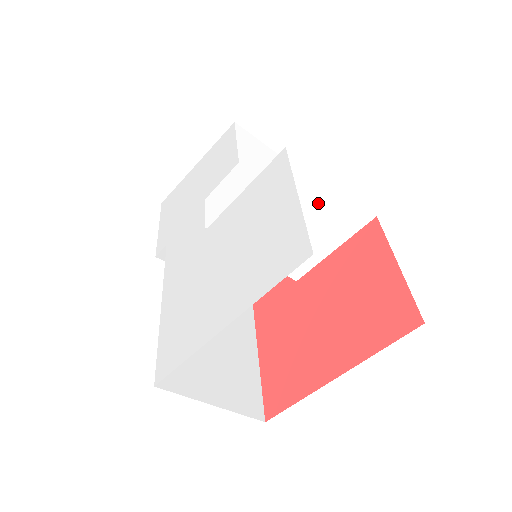
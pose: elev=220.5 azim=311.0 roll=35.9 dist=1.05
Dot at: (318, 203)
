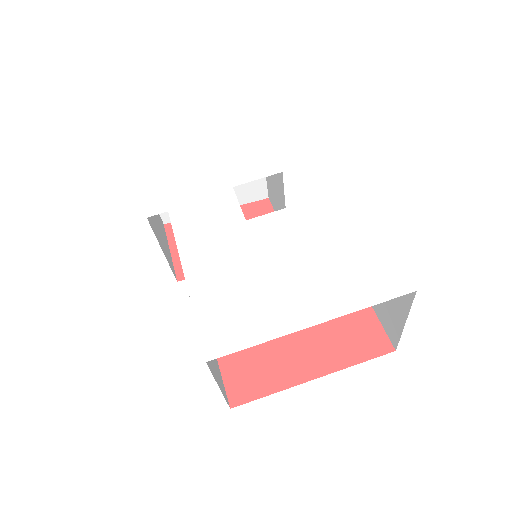
Dot at: occluded
